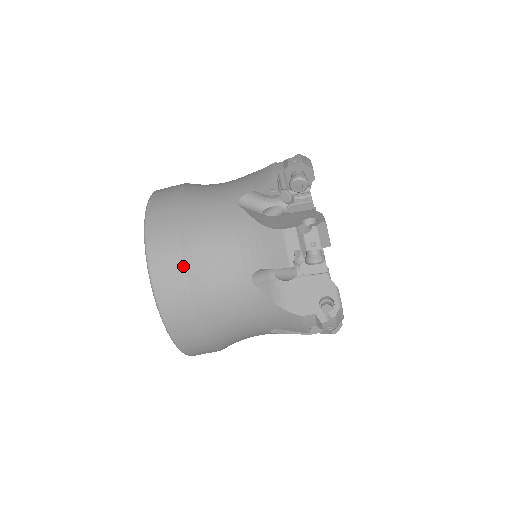
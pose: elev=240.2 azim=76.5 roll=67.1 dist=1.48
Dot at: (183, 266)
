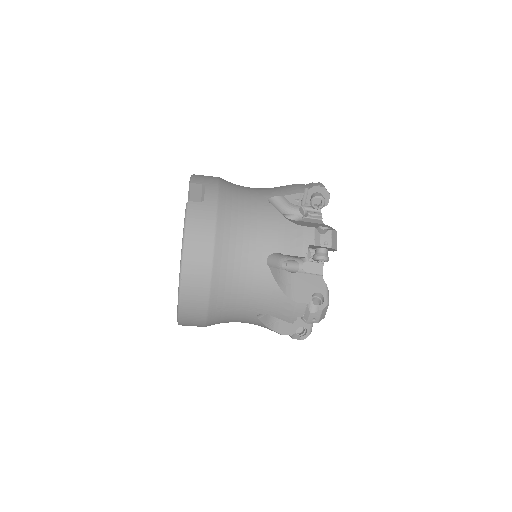
Dot at: (209, 303)
